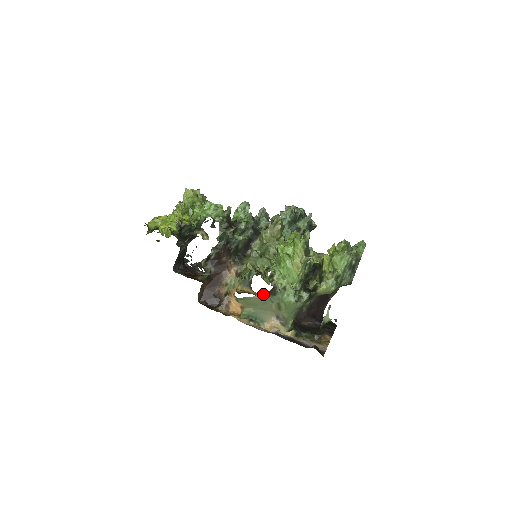
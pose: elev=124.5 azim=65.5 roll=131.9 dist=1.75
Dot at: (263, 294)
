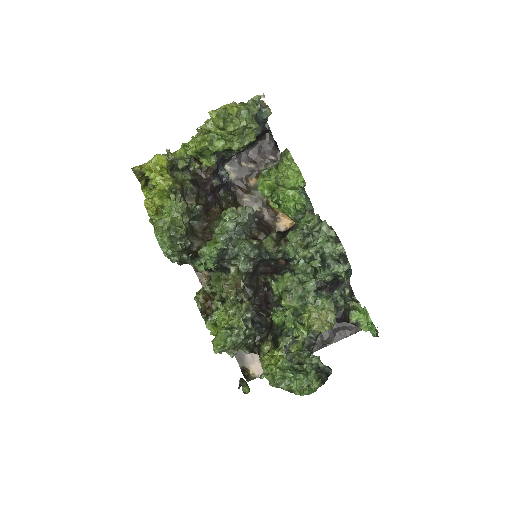
Dot at: occluded
